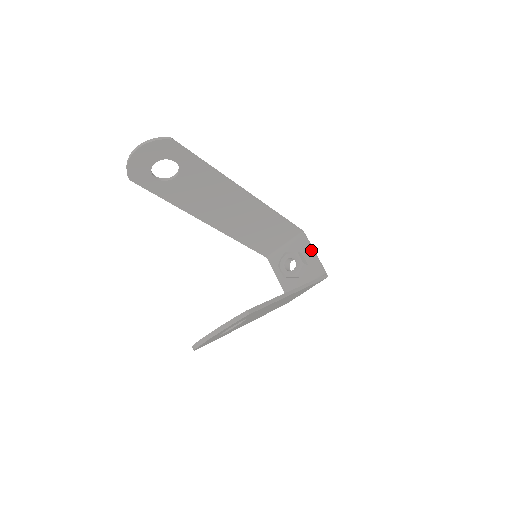
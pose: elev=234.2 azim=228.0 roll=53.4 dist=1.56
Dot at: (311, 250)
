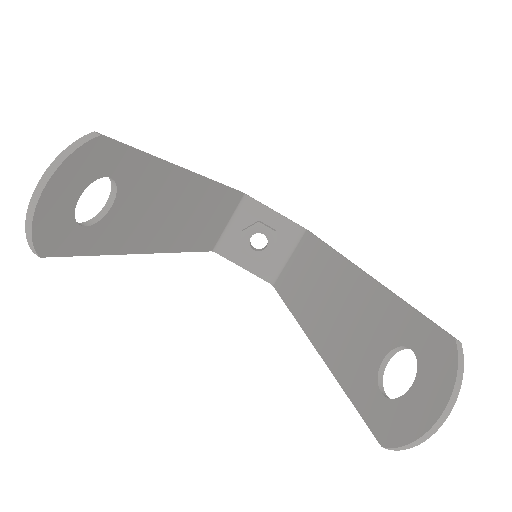
Dot at: (269, 210)
